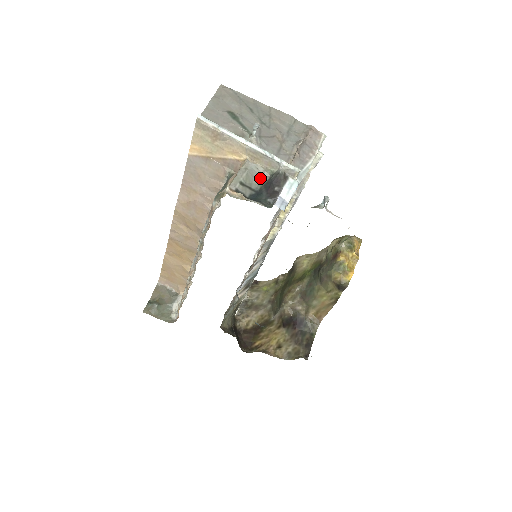
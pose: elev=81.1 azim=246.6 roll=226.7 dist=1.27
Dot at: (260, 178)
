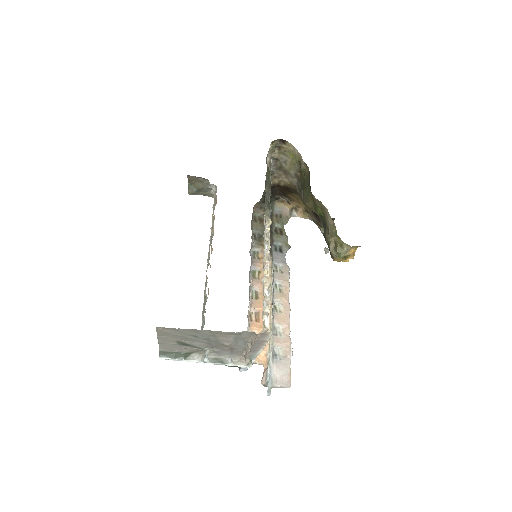
Dot at: occluded
